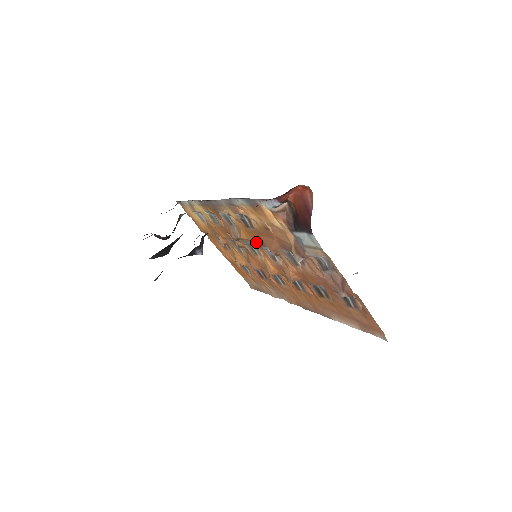
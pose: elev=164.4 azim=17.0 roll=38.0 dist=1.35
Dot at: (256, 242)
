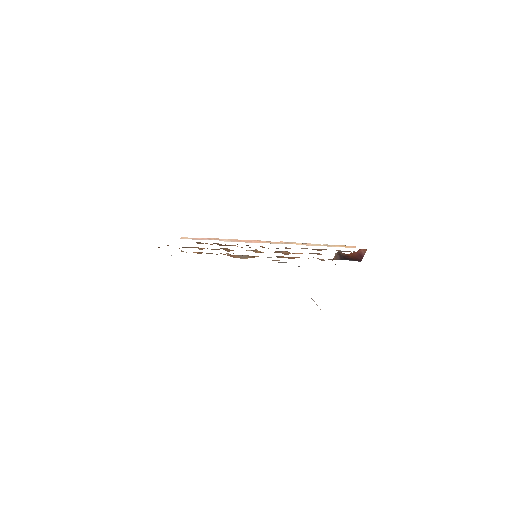
Dot at: occluded
